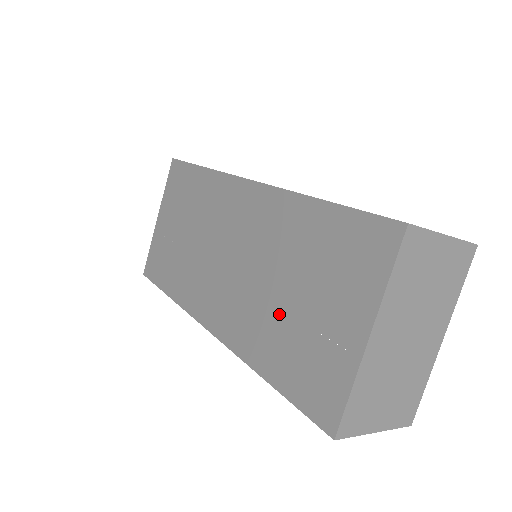
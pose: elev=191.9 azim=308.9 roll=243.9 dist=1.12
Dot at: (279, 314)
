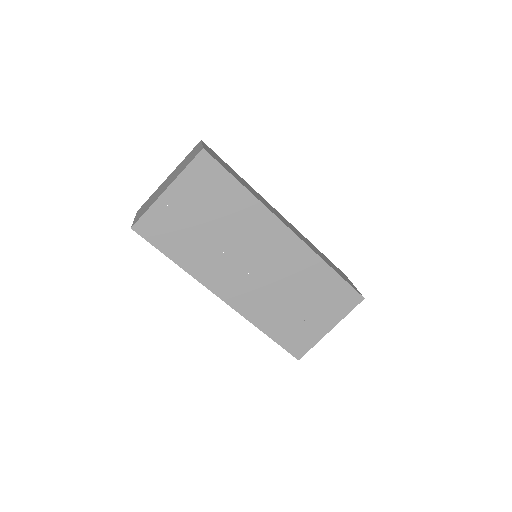
Dot at: (286, 309)
